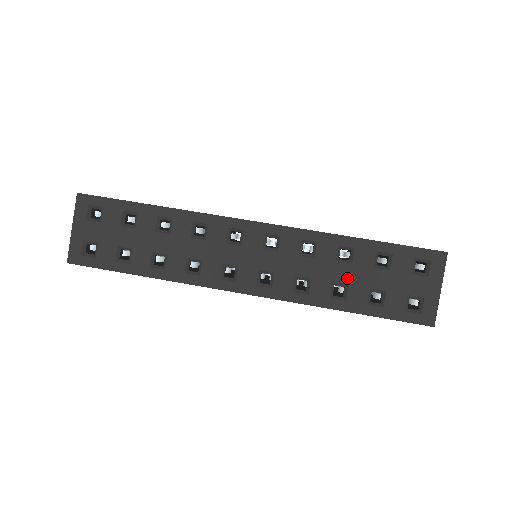
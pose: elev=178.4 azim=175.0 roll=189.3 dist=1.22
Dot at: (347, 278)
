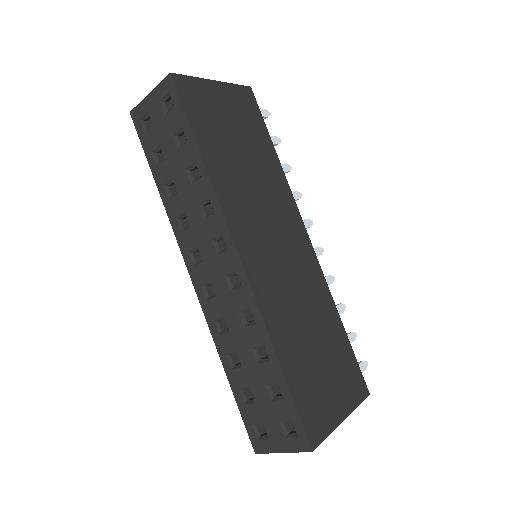
Dot at: (246, 364)
